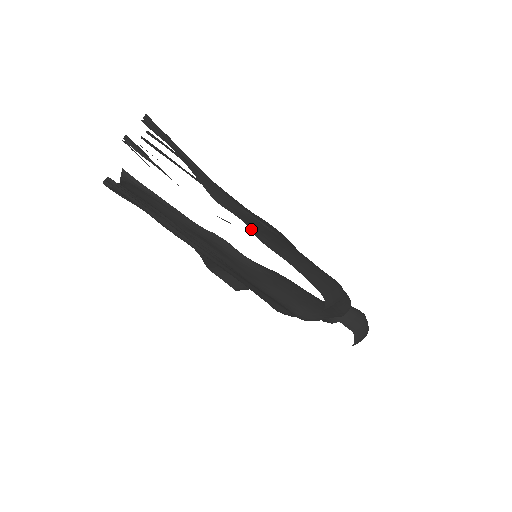
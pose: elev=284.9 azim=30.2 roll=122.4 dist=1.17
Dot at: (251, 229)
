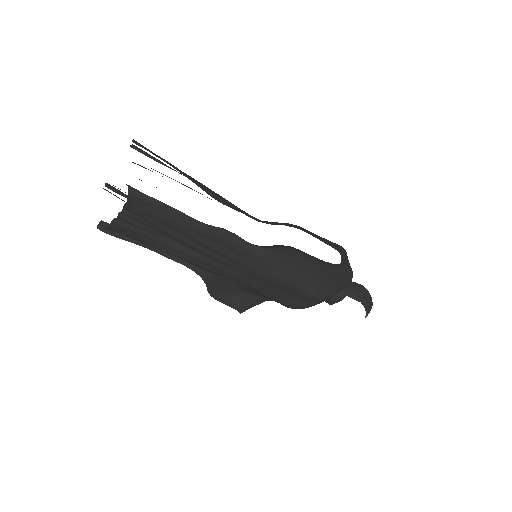
Dot at: occluded
